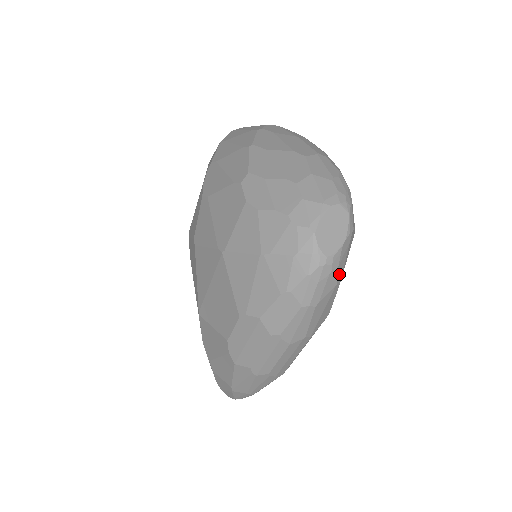
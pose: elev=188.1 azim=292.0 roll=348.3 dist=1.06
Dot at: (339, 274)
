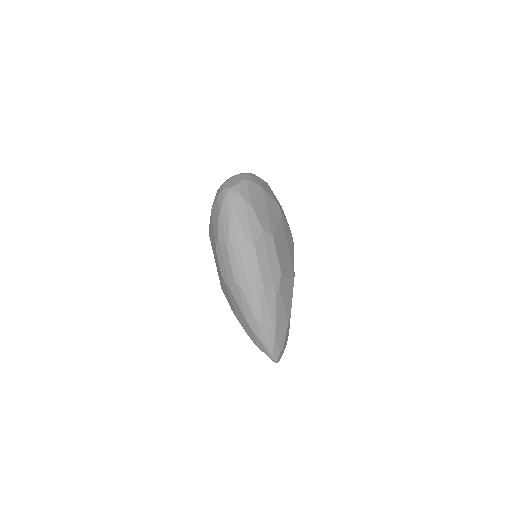
Dot at: (245, 197)
